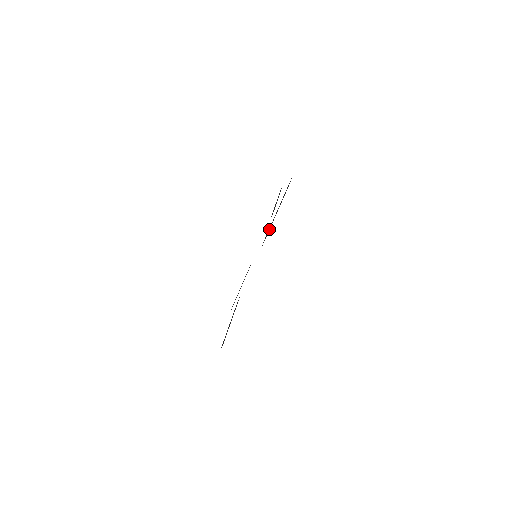
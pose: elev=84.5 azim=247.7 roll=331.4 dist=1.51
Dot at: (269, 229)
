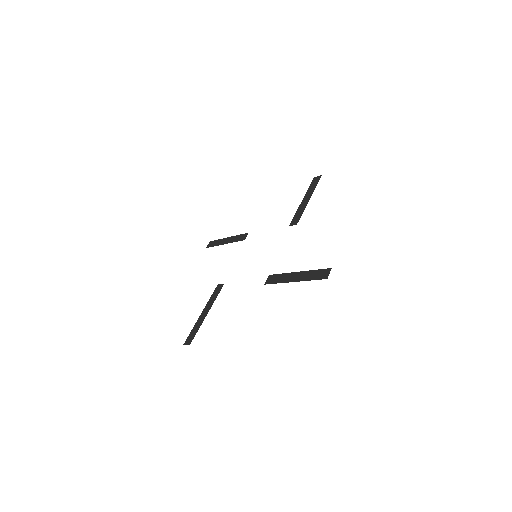
Dot at: (282, 280)
